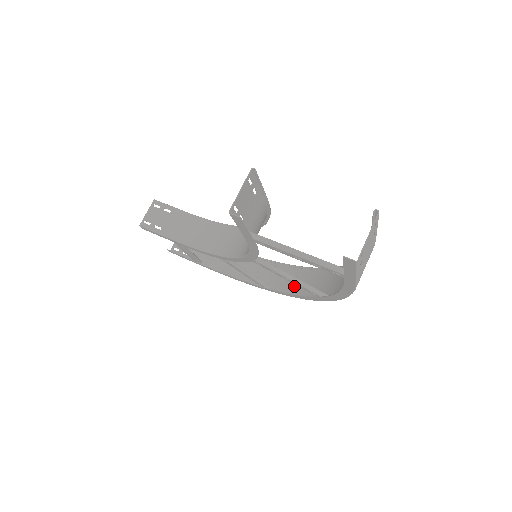
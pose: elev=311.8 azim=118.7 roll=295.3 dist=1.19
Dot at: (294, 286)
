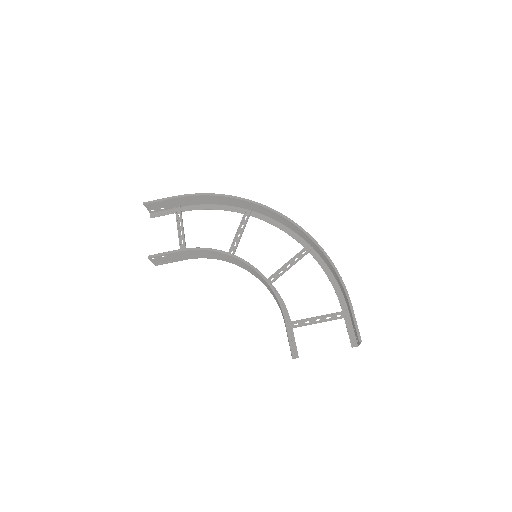
Dot at: (272, 216)
